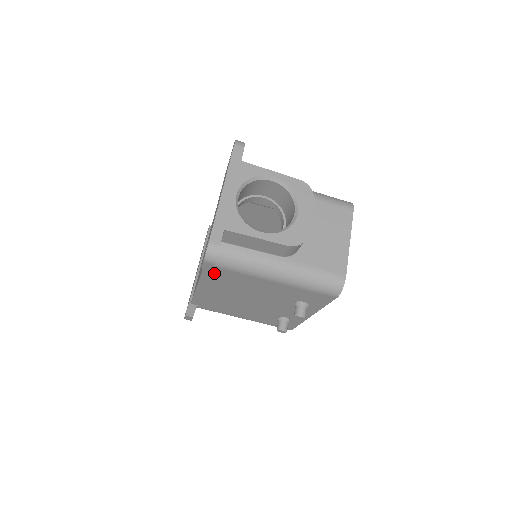
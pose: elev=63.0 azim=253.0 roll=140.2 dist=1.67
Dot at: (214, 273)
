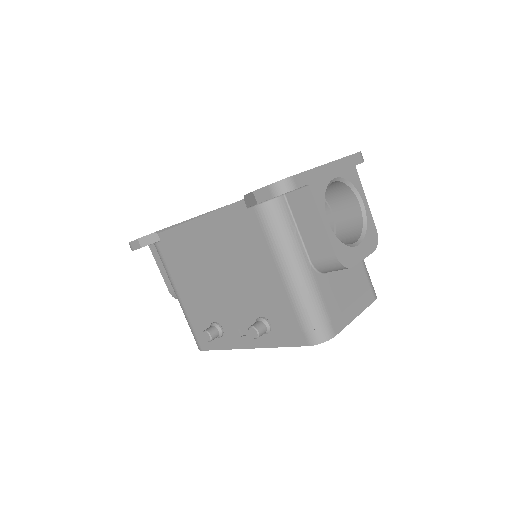
Dot at: (241, 215)
